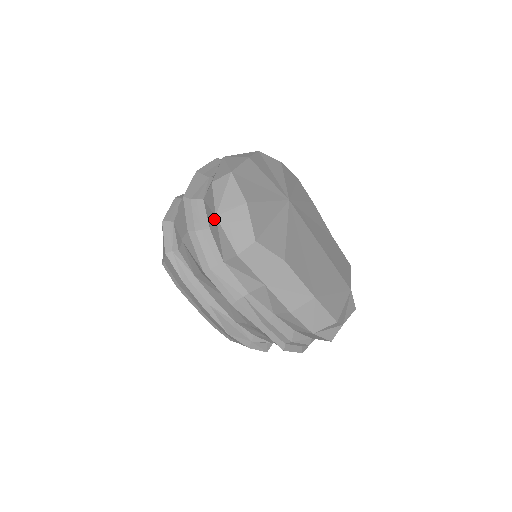
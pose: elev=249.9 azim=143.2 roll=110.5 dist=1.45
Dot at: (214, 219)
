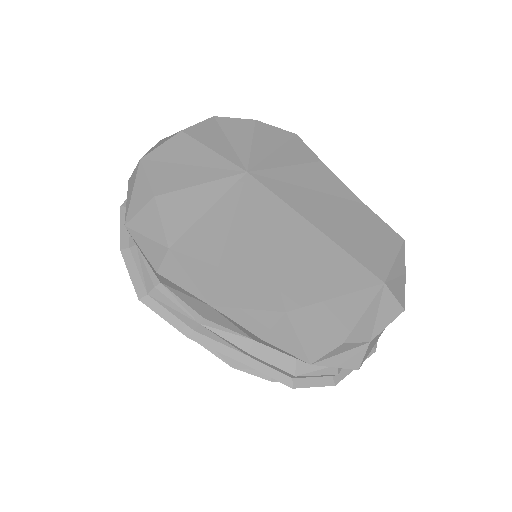
Dot at: occluded
